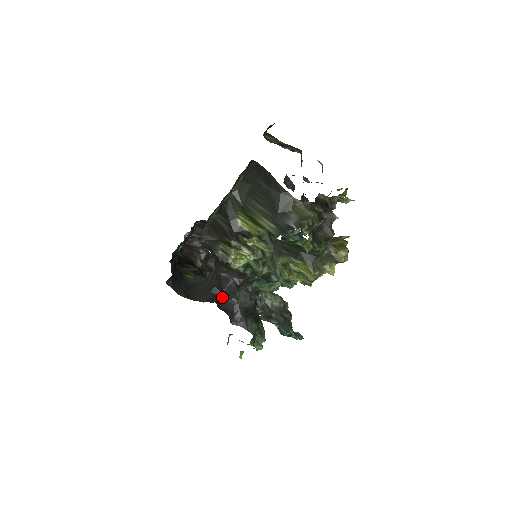
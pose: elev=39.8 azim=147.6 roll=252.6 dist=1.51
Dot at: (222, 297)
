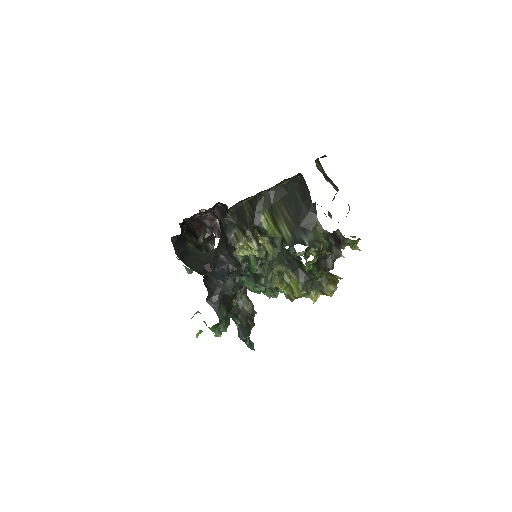
Dot at: (212, 274)
